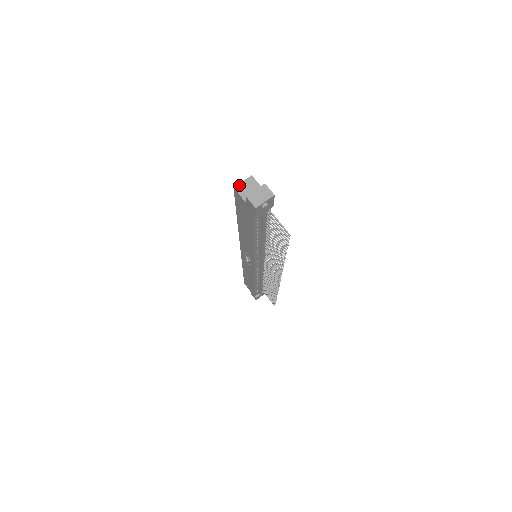
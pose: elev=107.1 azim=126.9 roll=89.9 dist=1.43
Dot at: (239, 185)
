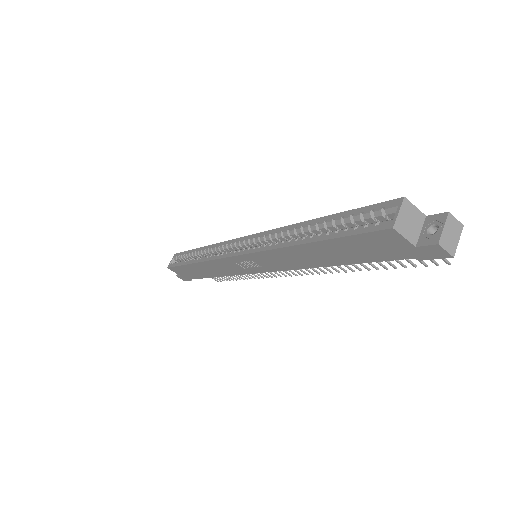
Dot at: (398, 221)
